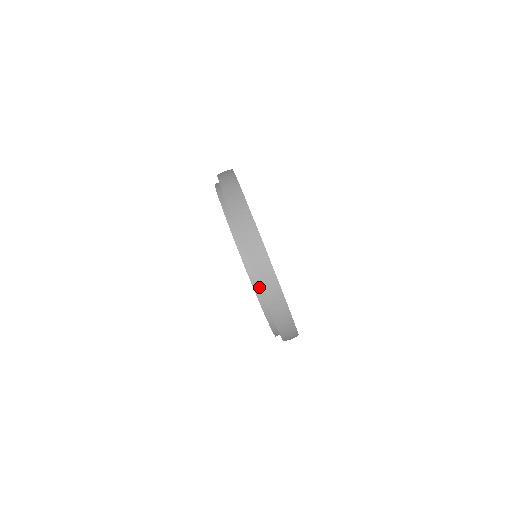
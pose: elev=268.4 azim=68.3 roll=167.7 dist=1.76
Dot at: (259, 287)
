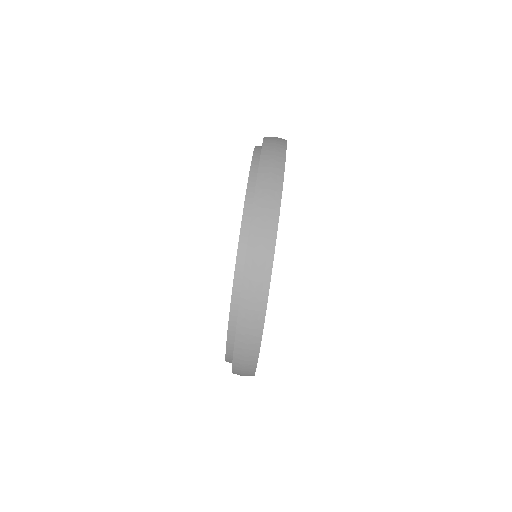
Dot at: occluded
